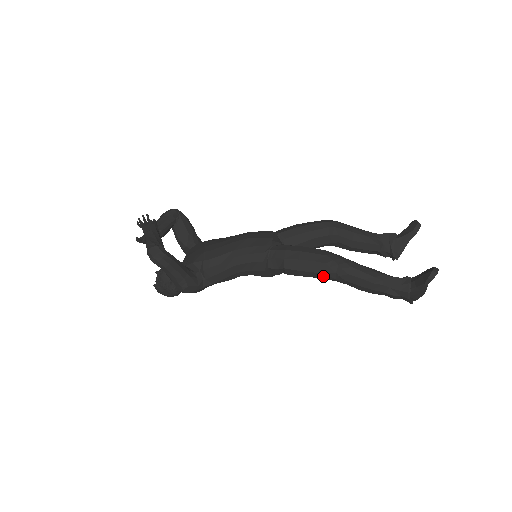
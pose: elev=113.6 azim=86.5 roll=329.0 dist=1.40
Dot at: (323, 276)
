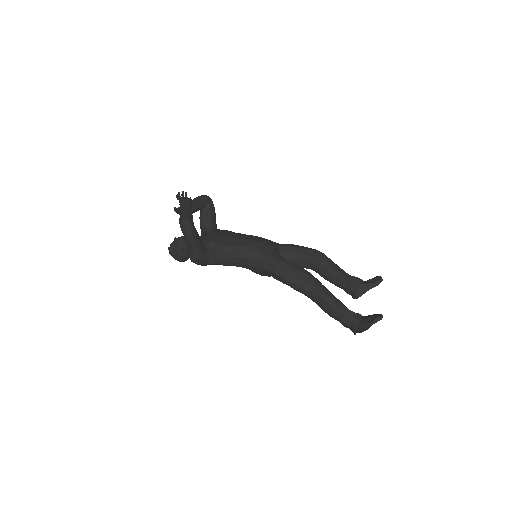
Dot at: (301, 290)
